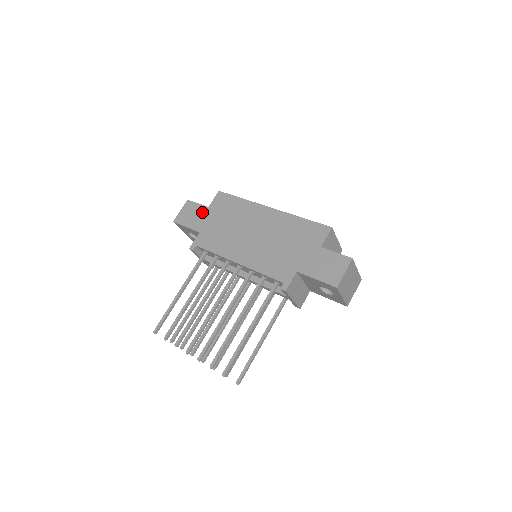
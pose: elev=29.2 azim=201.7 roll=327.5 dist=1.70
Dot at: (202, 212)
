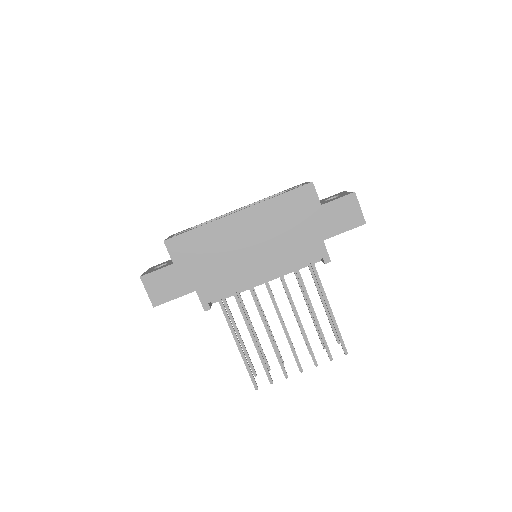
Dot at: (173, 273)
